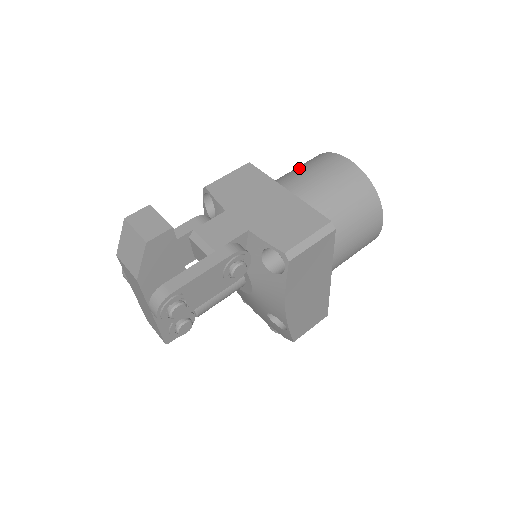
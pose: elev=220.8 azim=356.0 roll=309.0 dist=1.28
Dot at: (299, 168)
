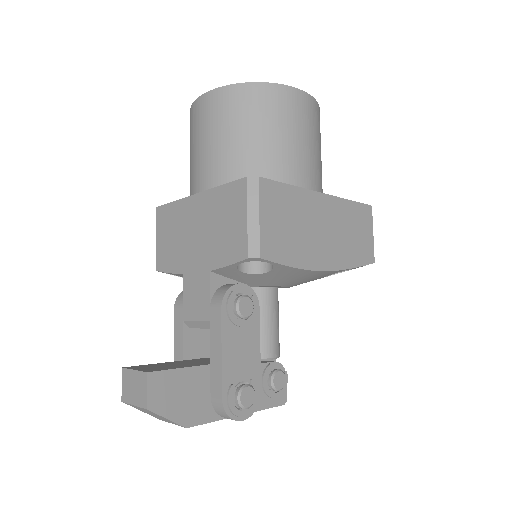
Dot at: occluded
